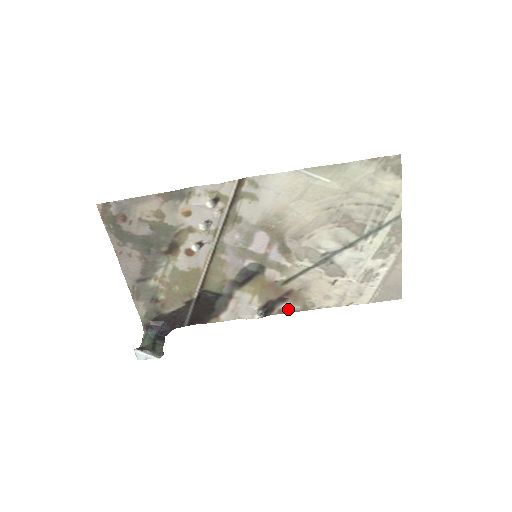
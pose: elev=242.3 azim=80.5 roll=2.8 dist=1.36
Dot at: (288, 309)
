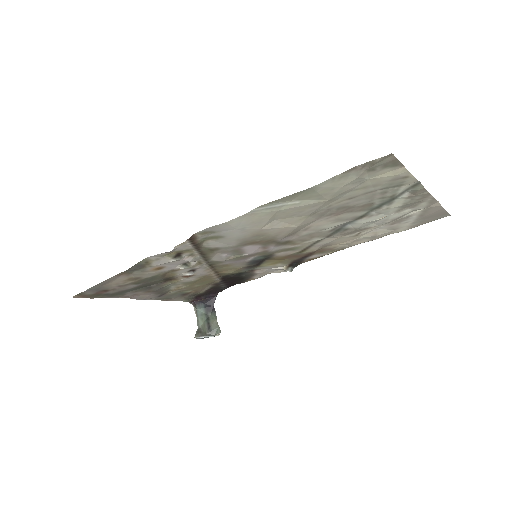
Dot at: (318, 256)
